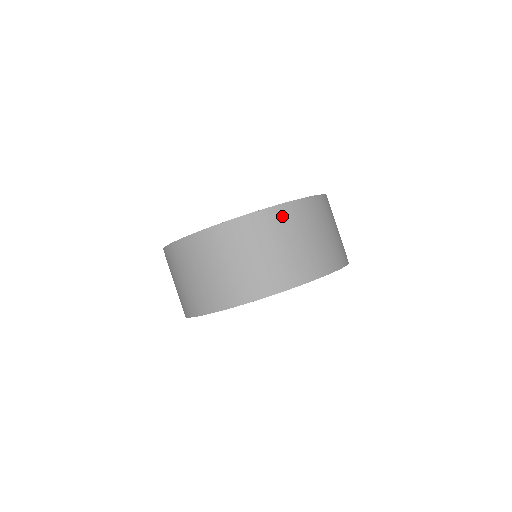
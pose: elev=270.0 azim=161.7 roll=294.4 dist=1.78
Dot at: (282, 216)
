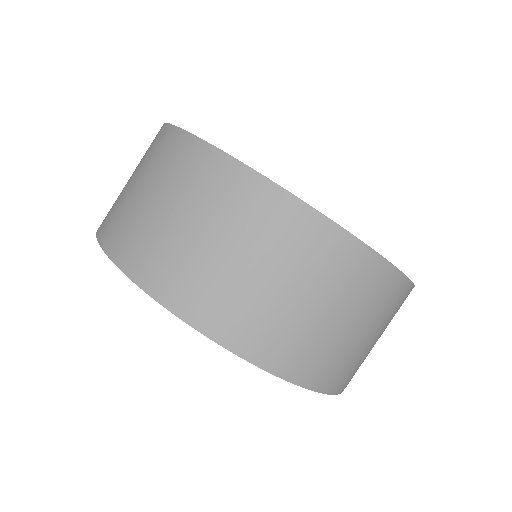
Dot at: (397, 295)
